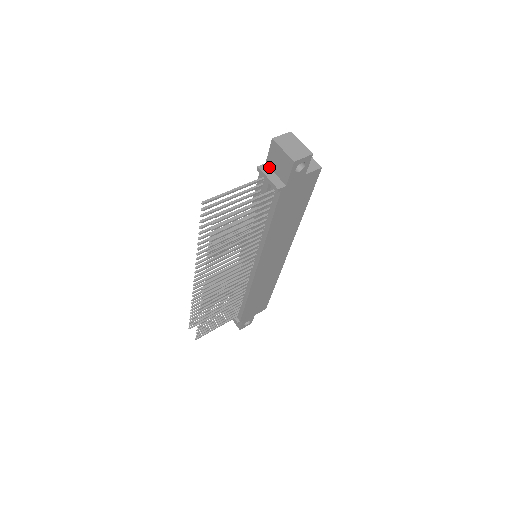
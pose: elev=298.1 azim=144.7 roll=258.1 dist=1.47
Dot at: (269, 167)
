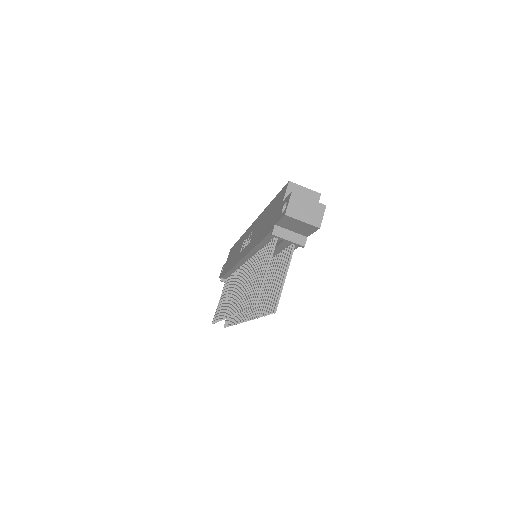
Dot at: (281, 227)
